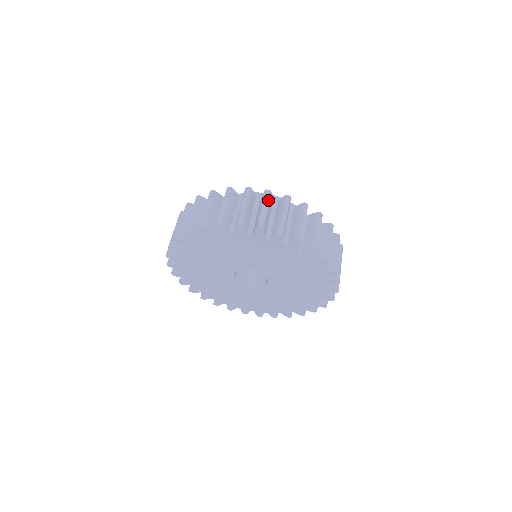
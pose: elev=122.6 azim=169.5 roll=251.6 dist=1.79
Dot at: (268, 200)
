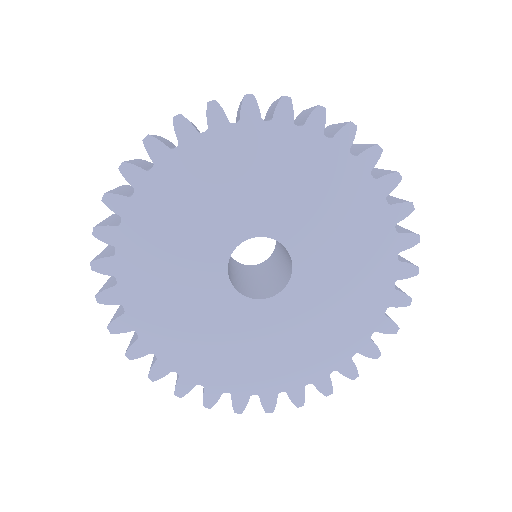
Dot at: occluded
